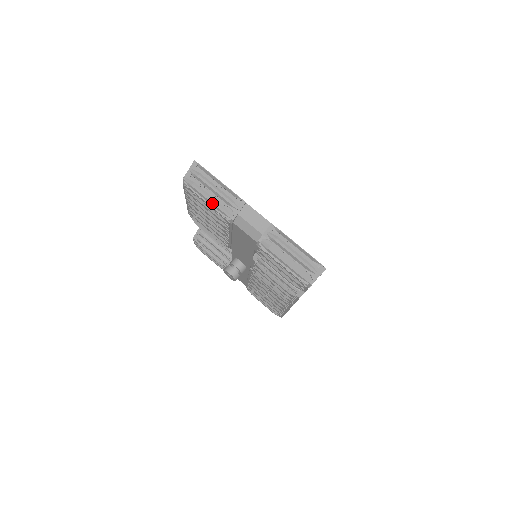
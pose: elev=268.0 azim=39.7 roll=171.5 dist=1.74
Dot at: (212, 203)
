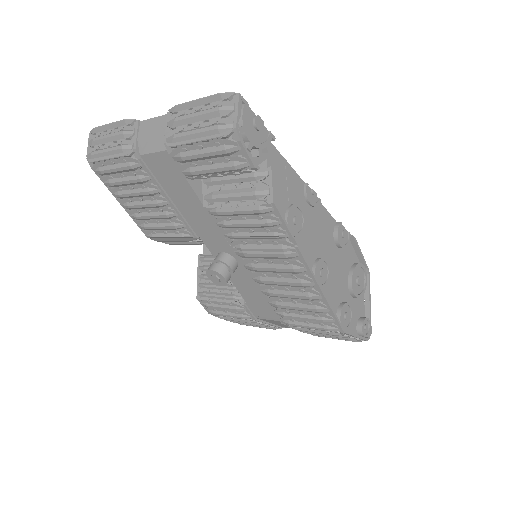
Dot at: (111, 151)
